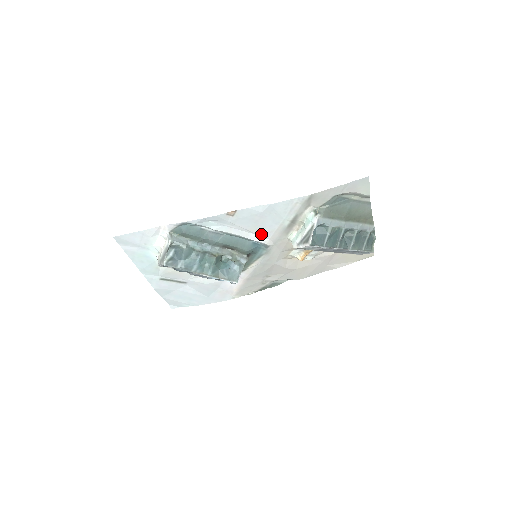
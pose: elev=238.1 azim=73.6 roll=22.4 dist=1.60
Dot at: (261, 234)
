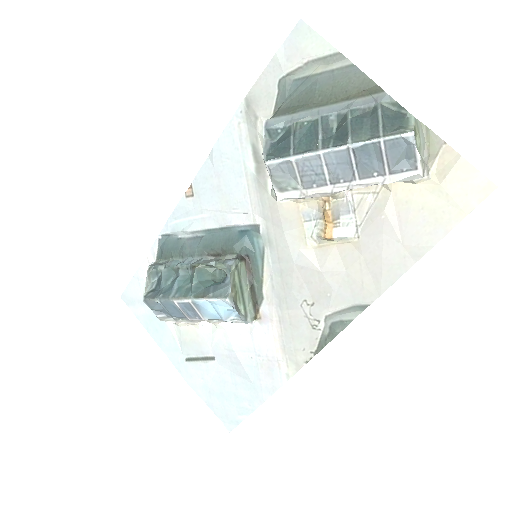
Dot at: (238, 209)
